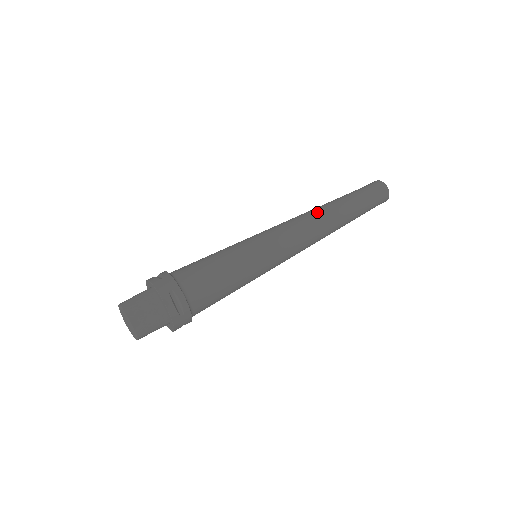
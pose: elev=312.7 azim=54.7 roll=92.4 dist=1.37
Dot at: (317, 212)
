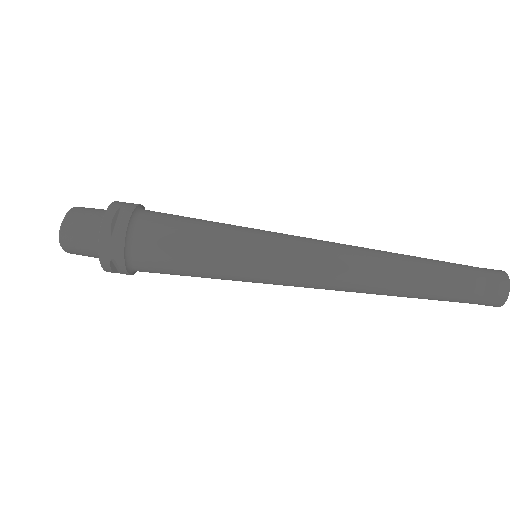
Dot at: (368, 248)
